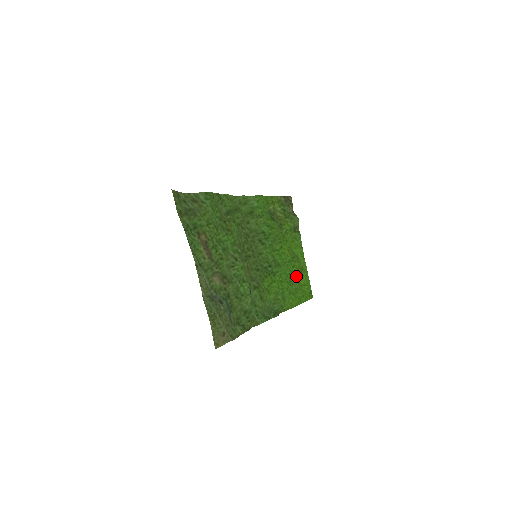
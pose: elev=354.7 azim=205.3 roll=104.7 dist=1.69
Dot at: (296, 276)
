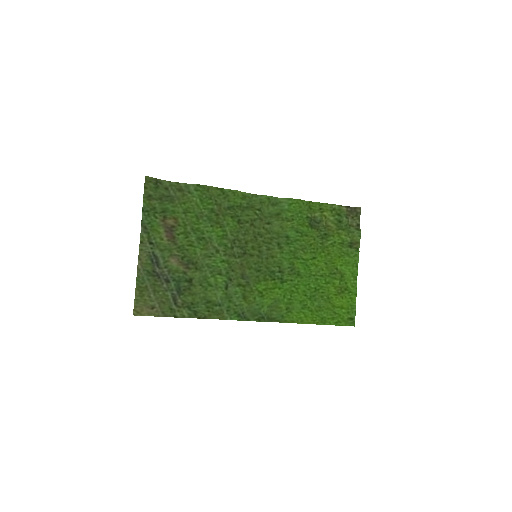
Dot at: (328, 294)
